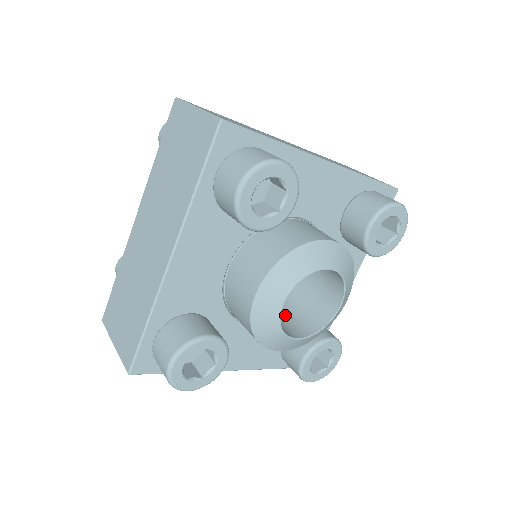
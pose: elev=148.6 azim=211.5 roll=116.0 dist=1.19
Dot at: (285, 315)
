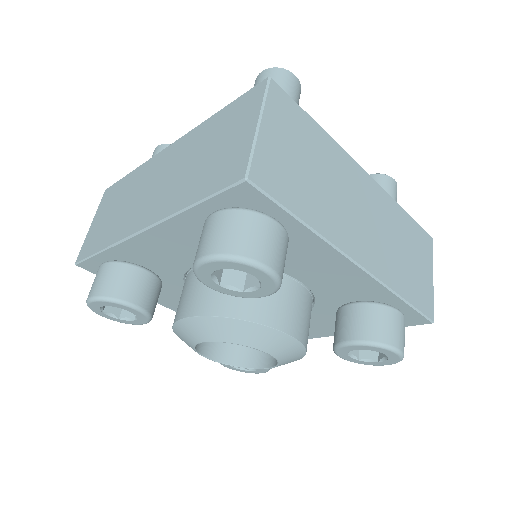
Dot at: occluded
